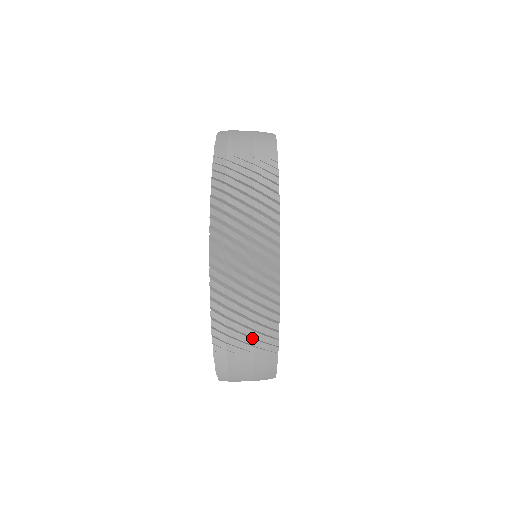
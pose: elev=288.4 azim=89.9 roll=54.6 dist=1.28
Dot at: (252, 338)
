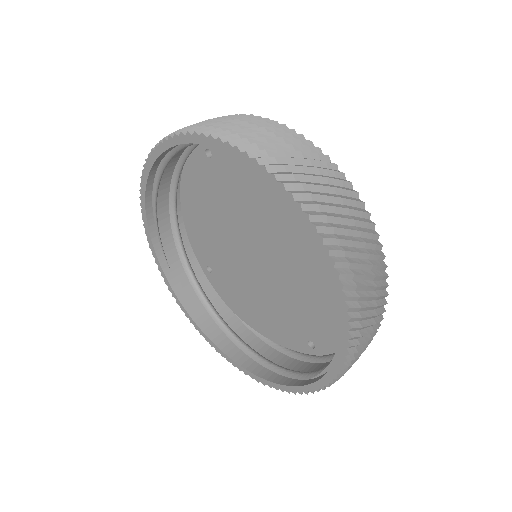
Dot at: (256, 128)
